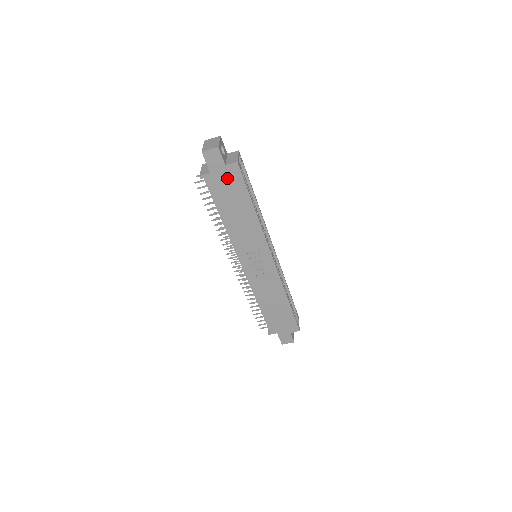
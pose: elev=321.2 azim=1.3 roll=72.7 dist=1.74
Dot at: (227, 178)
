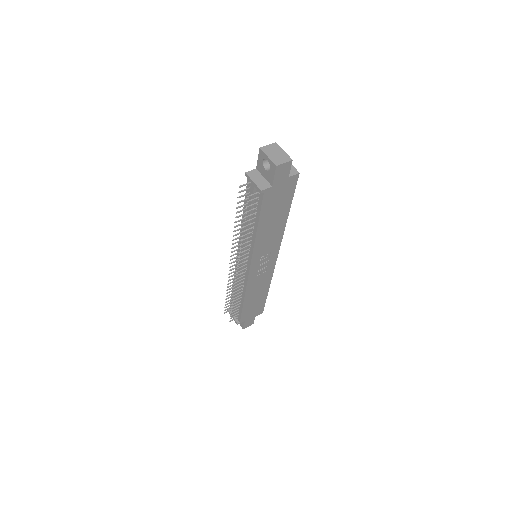
Dot at: (283, 189)
